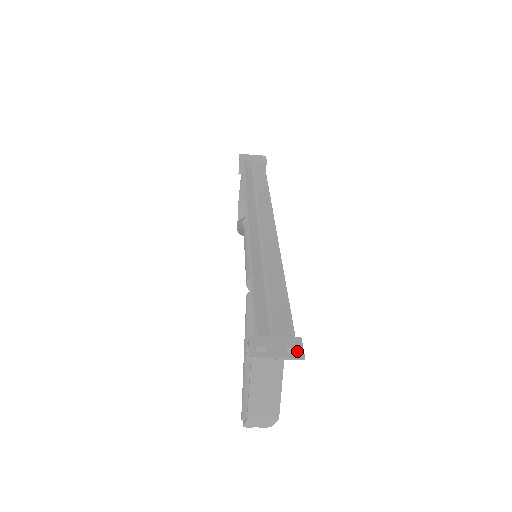
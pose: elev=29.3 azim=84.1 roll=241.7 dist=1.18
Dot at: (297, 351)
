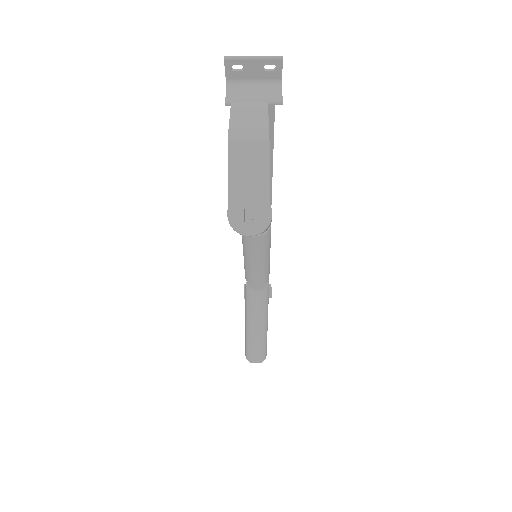
Dot at: occluded
